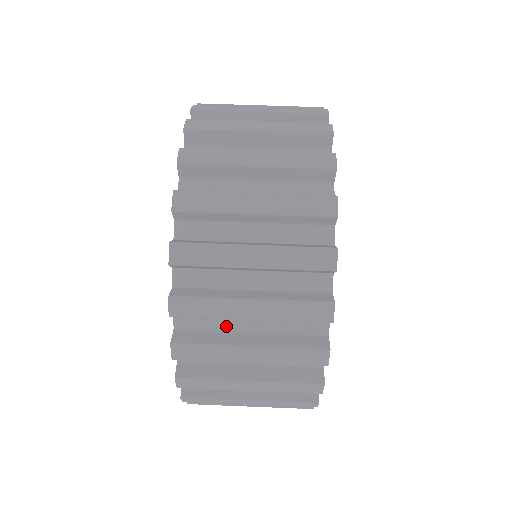
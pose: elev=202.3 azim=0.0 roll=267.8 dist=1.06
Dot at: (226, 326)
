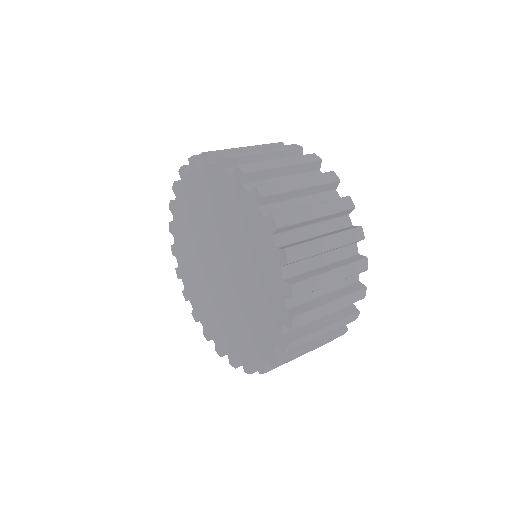
Dot at: occluded
